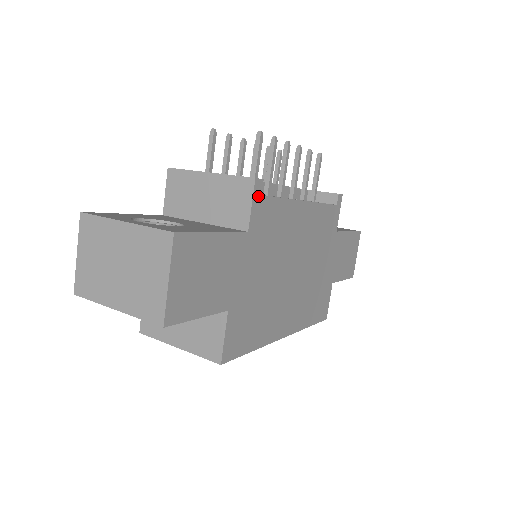
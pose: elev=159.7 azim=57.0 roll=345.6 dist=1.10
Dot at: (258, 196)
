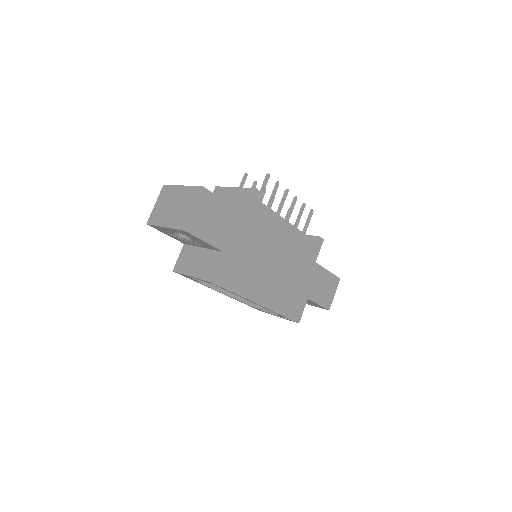
Dot at: (256, 199)
